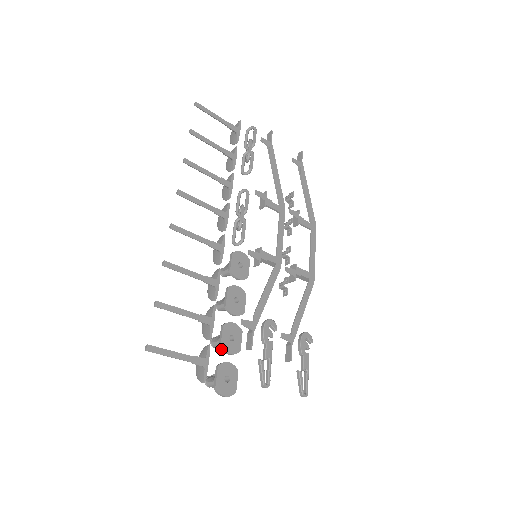
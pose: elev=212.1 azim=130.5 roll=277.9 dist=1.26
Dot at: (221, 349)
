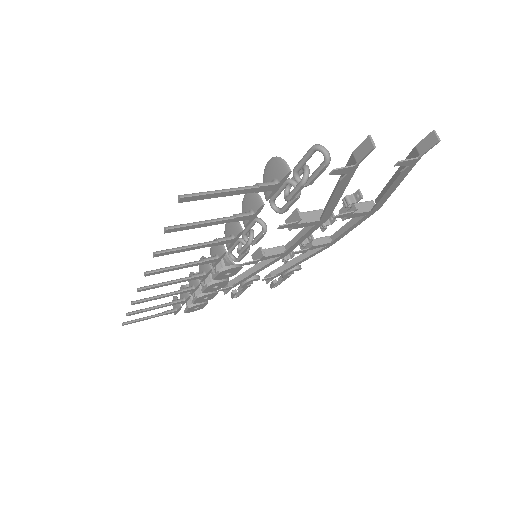
Dot at: (194, 302)
